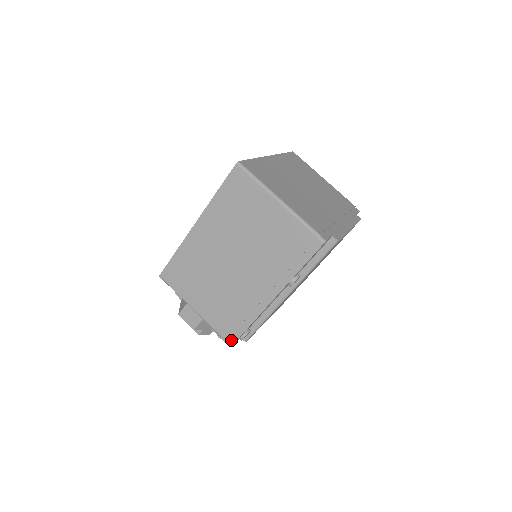
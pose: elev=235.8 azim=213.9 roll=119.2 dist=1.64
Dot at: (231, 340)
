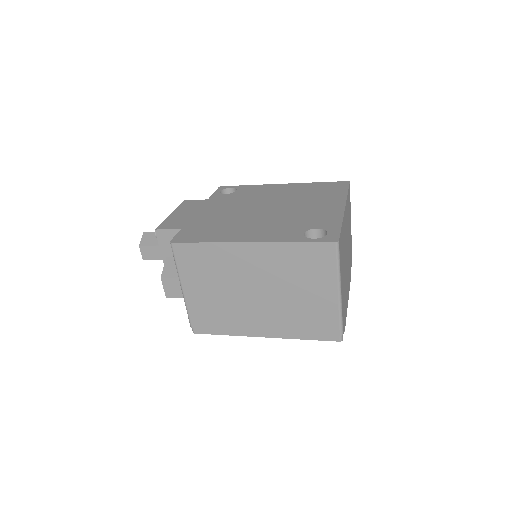
Dot at: (197, 330)
